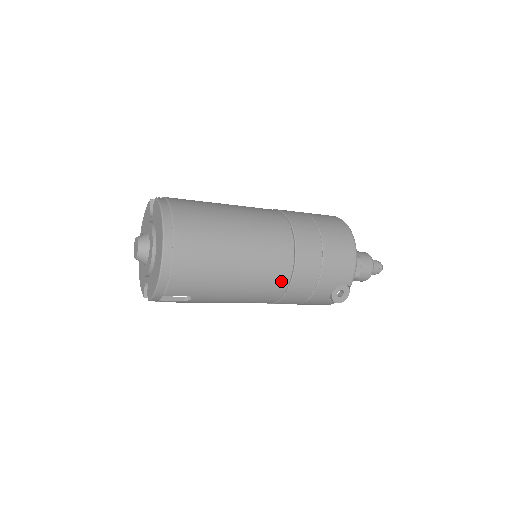
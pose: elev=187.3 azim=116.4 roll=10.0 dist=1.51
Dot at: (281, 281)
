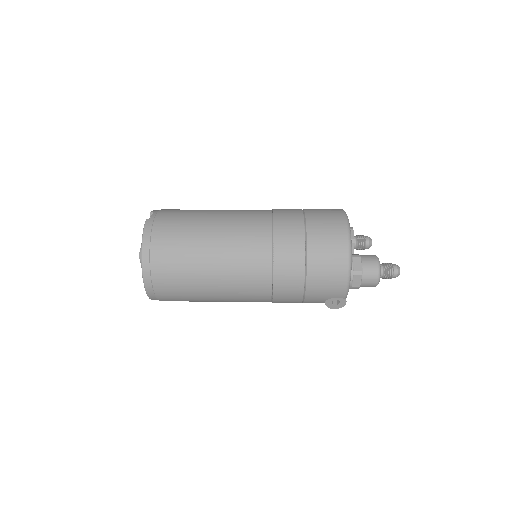
Dot at: (262, 296)
